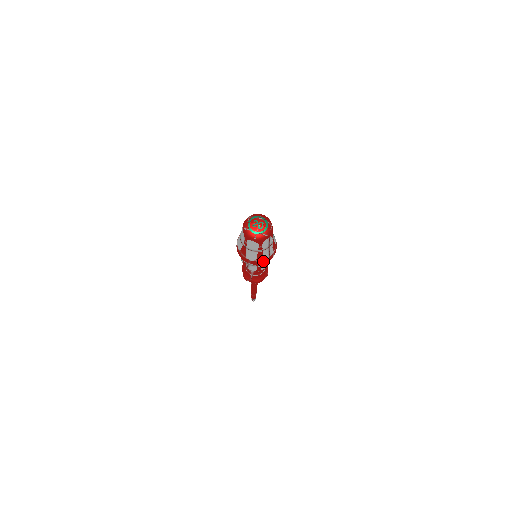
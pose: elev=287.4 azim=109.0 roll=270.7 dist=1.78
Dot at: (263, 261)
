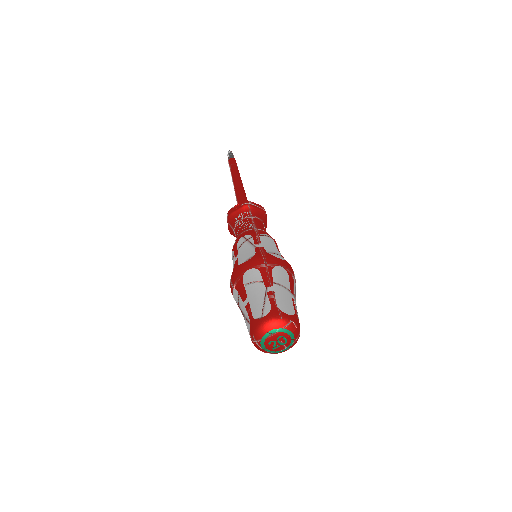
Dot at: occluded
